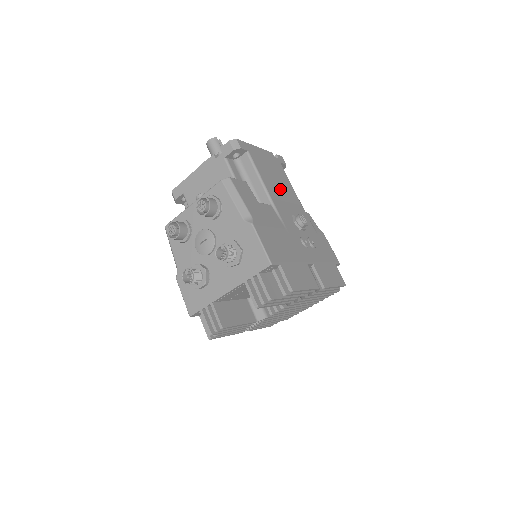
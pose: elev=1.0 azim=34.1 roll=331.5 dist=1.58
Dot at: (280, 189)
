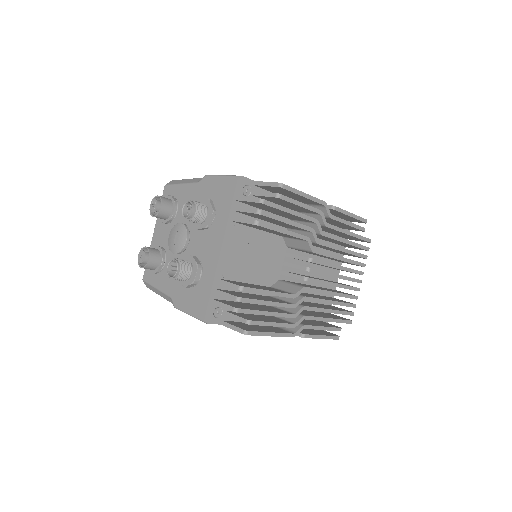
Dot at: occluded
